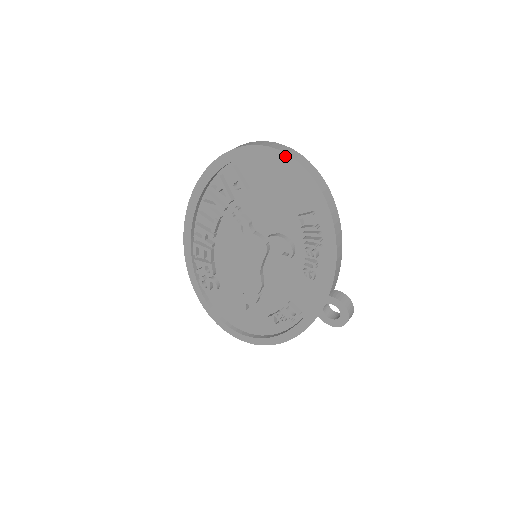
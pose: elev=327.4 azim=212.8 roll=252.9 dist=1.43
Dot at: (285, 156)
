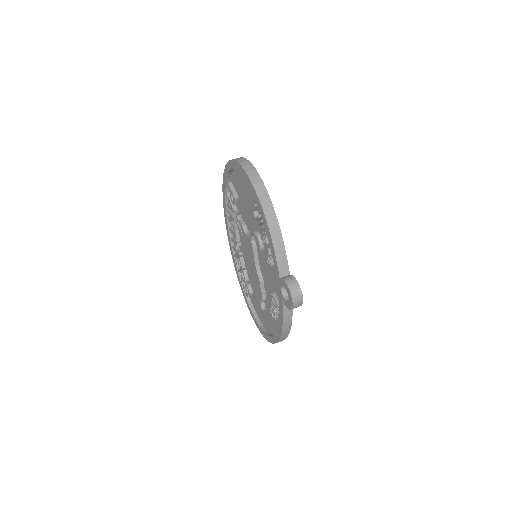
Dot at: (236, 163)
